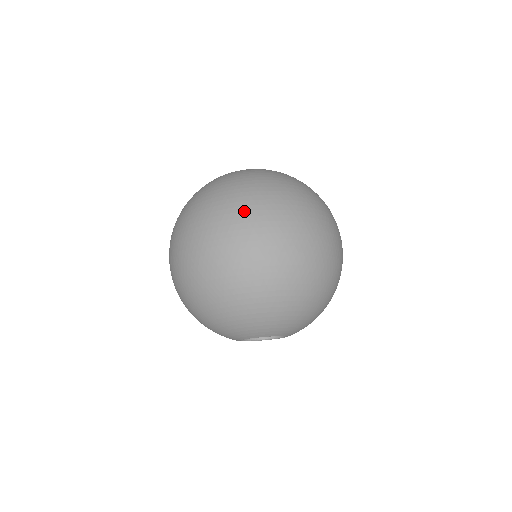
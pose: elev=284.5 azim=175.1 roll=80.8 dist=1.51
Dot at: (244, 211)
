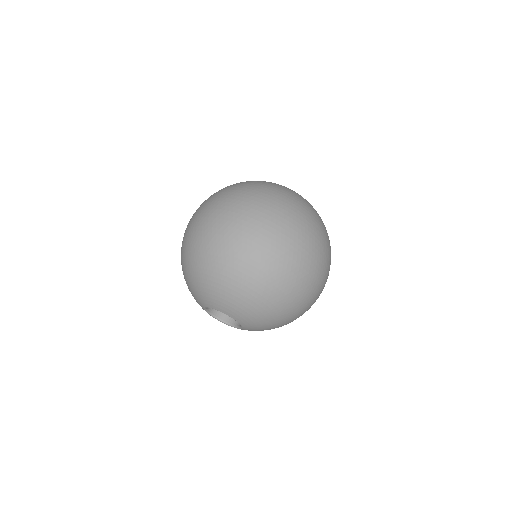
Dot at: (299, 228)
